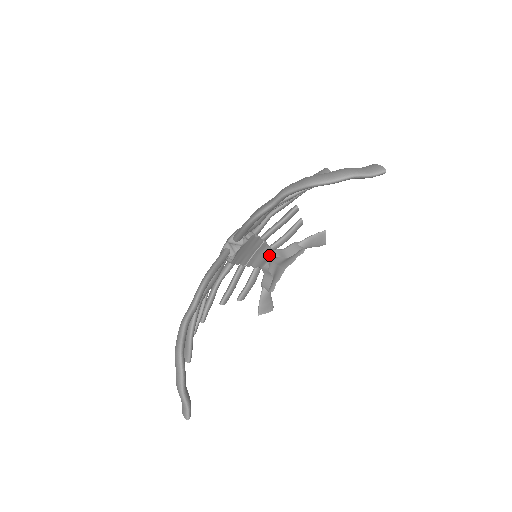
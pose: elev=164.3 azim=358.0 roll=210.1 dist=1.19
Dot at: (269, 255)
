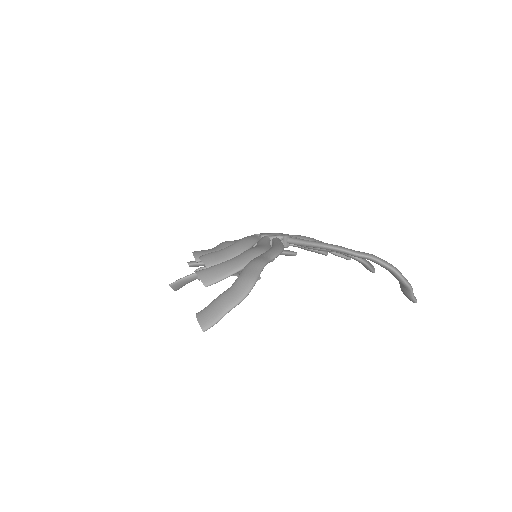
Dot at: occluded
